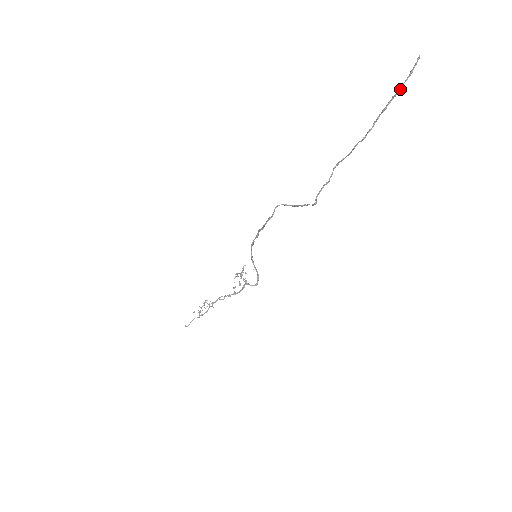
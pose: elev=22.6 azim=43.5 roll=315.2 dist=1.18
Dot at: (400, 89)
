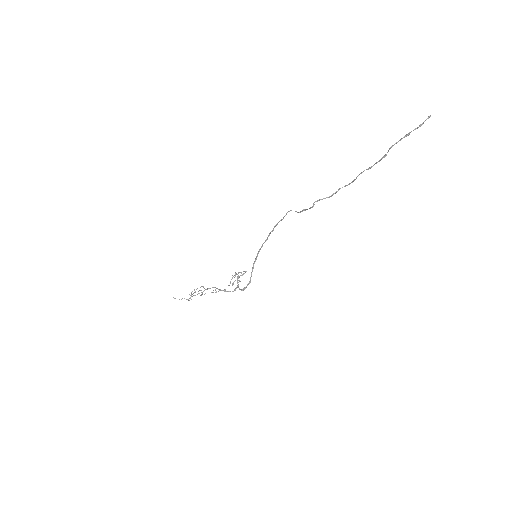
Dot at: (408, 135)
